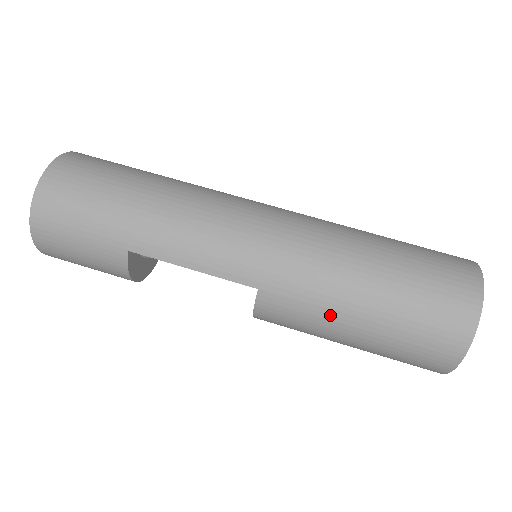
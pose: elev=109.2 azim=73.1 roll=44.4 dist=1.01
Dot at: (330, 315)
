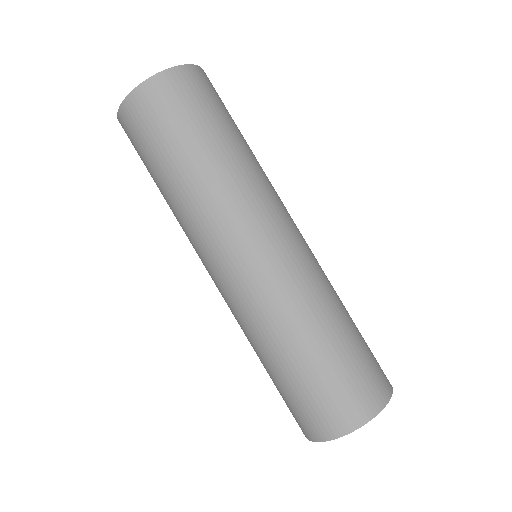
Dot at: occluded
